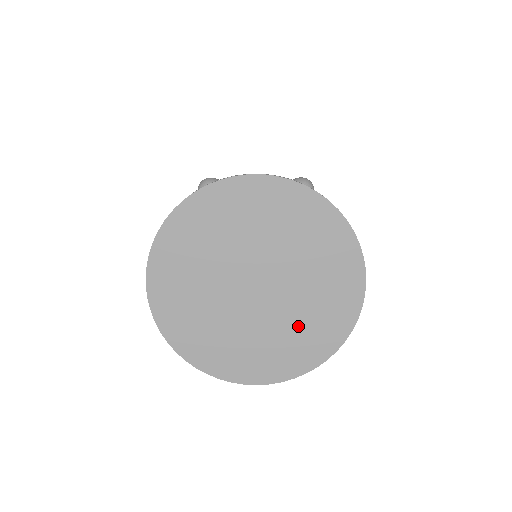
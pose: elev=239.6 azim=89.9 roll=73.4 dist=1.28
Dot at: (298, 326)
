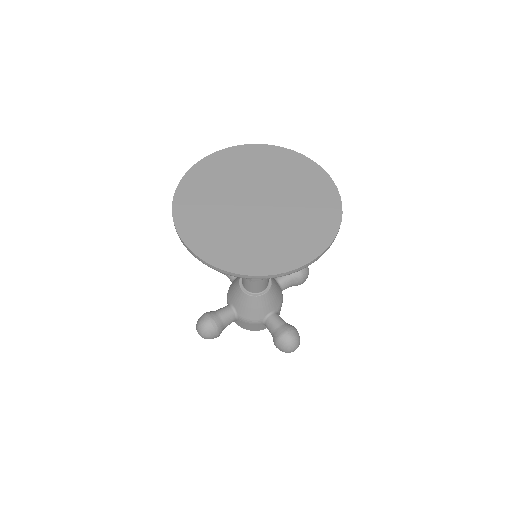
Dot at: (286, 234)
